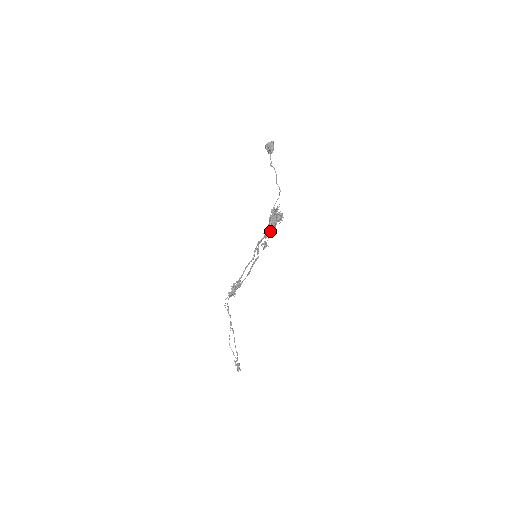
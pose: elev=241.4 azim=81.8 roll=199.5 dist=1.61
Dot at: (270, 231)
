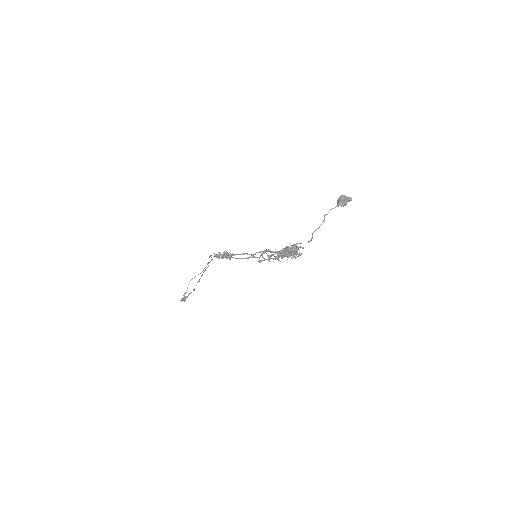
Dot at: (276, 256)
